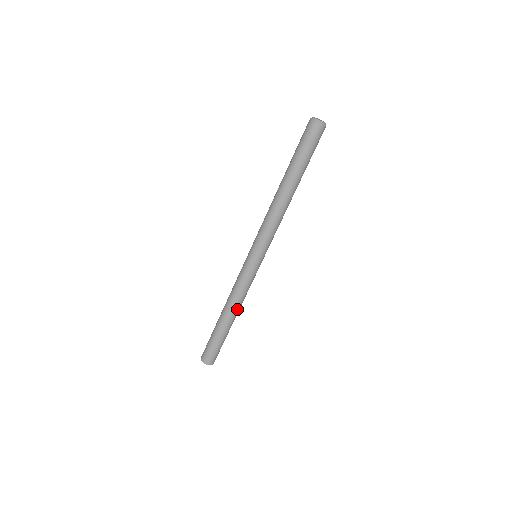
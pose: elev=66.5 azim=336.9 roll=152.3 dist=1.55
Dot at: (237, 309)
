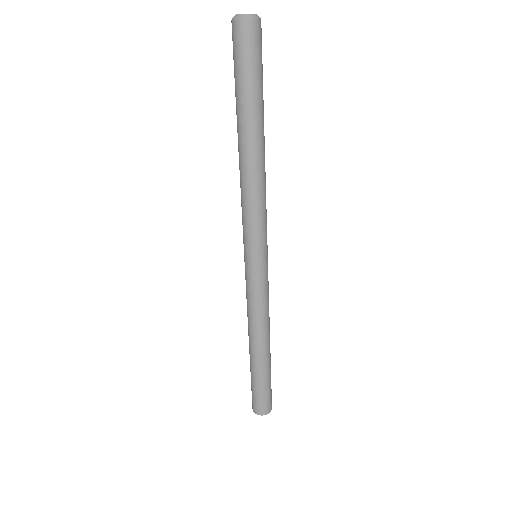
Dot at: (260, 336)
